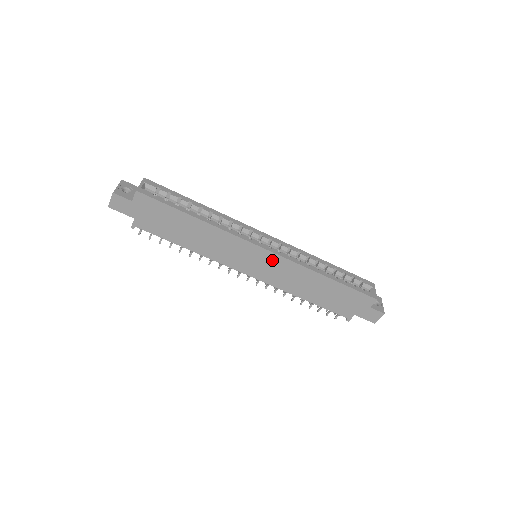
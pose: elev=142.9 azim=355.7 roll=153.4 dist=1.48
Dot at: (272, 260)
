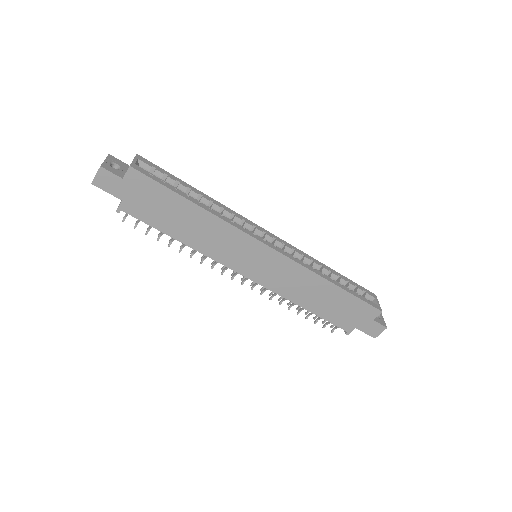
Dot at: (276, 261)
